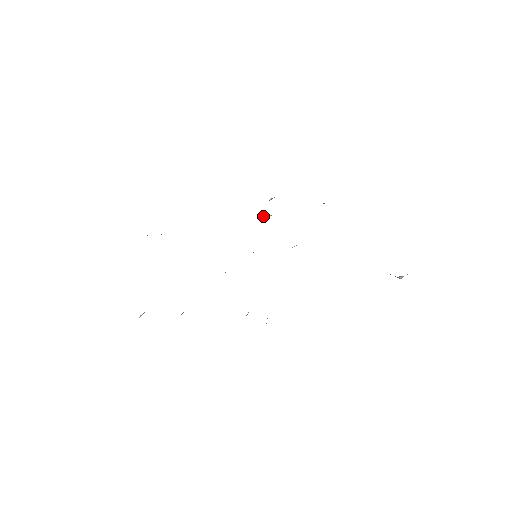
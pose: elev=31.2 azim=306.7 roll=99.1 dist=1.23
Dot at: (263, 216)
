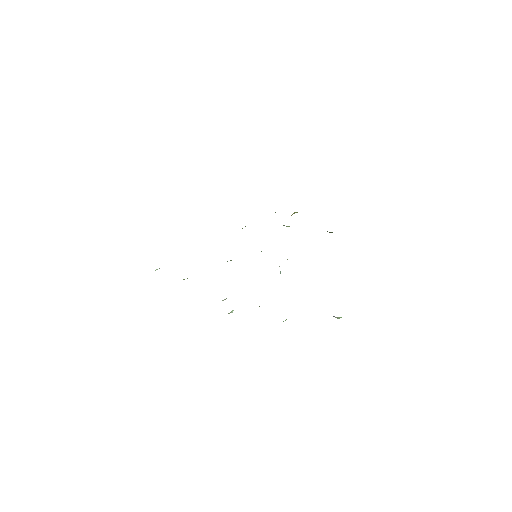
Dot at: occluded
